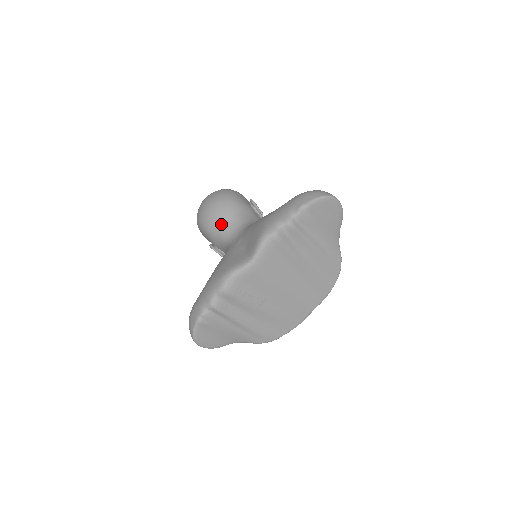
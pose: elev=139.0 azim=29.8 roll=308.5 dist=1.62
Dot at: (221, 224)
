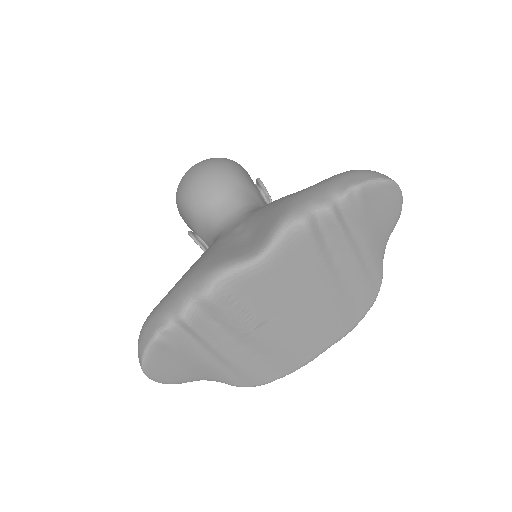
Dot at: (213, 201)
